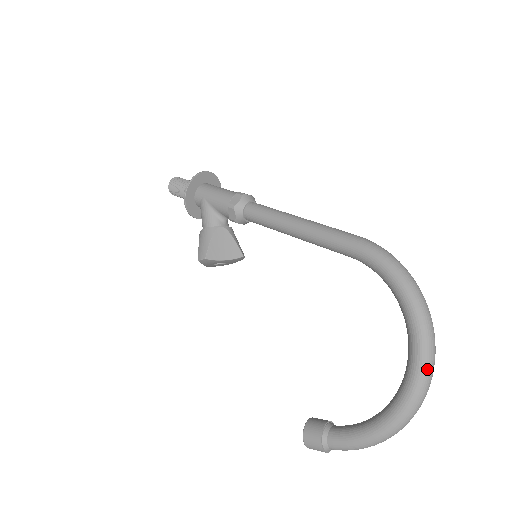
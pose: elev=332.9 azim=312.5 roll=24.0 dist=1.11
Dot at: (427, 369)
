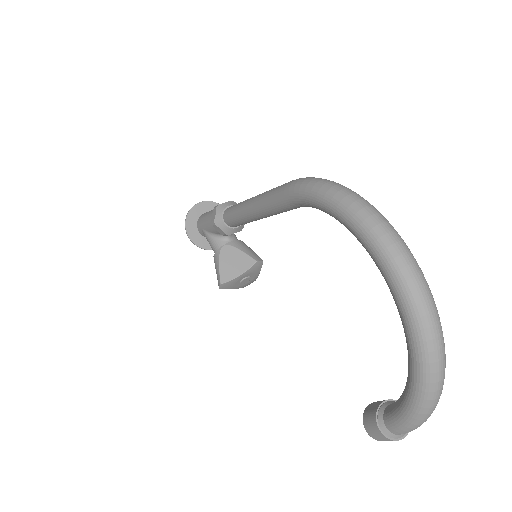
Dot at: (409, 292)
